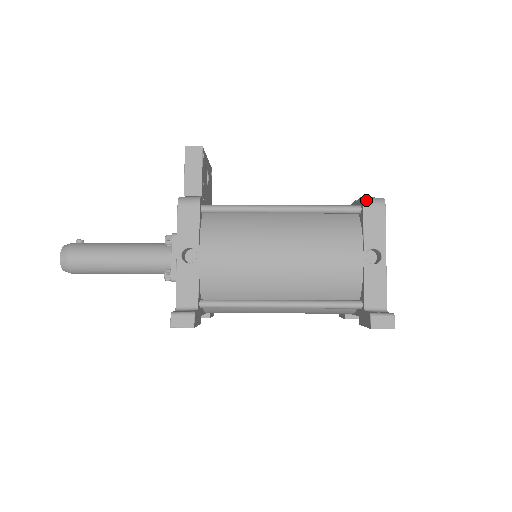
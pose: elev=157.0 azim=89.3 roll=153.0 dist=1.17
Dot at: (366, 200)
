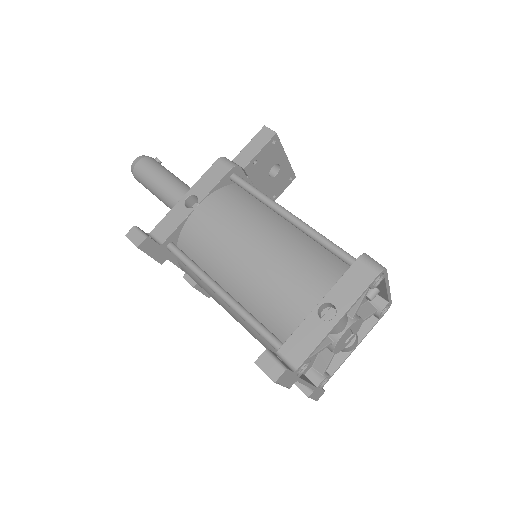
Dot at: (365, 256)
